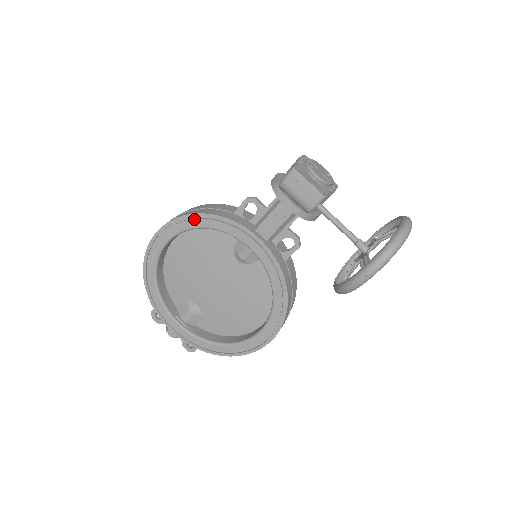
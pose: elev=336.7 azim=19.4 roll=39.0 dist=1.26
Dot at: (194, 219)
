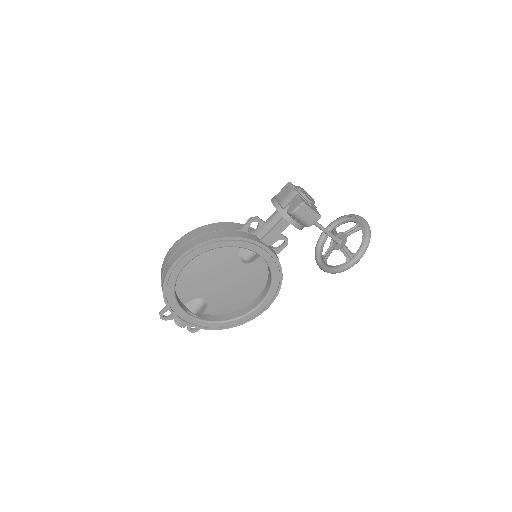
Dot at: (215, 243)
